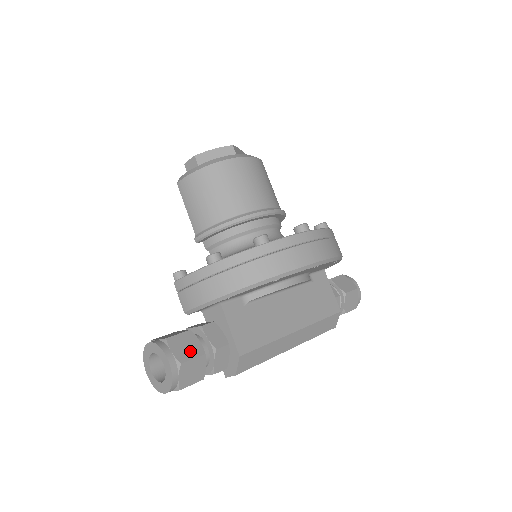
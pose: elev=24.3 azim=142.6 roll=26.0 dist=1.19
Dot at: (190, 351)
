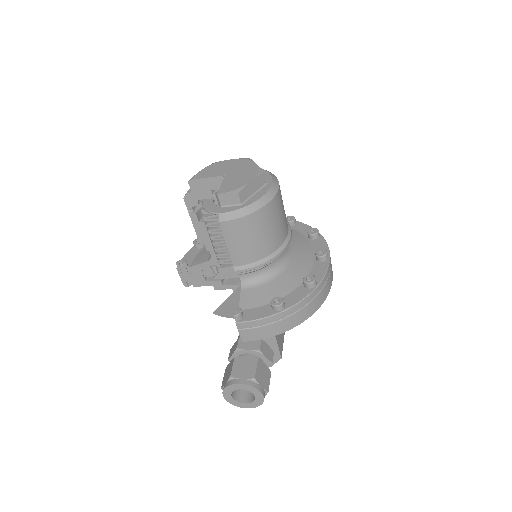
Dot at: (266, 377)
